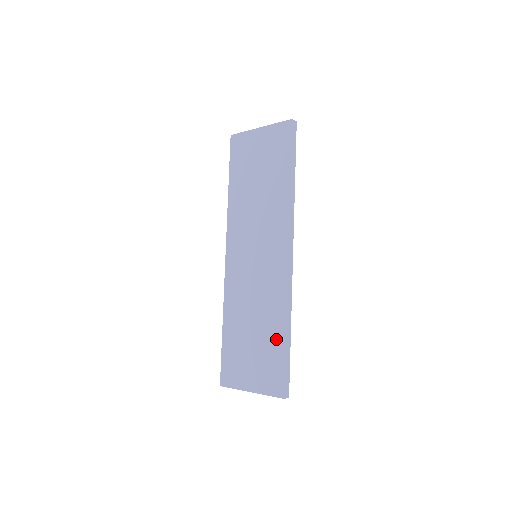
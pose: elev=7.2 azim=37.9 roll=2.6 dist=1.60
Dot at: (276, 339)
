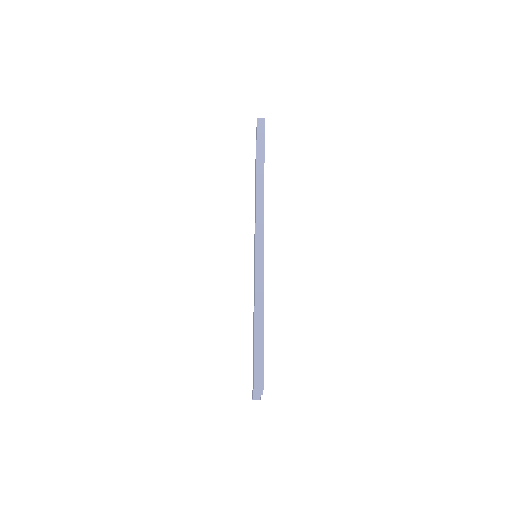
Dot at: occluded
